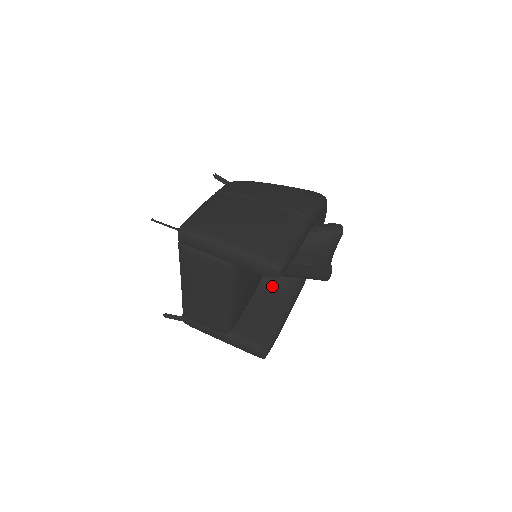
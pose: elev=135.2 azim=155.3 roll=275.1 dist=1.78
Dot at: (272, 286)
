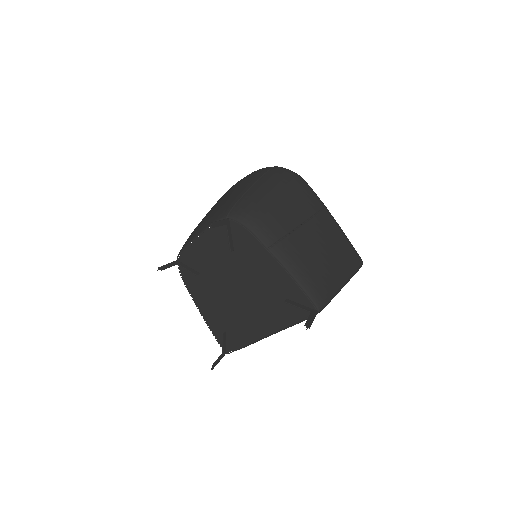
Dot at: occluded
